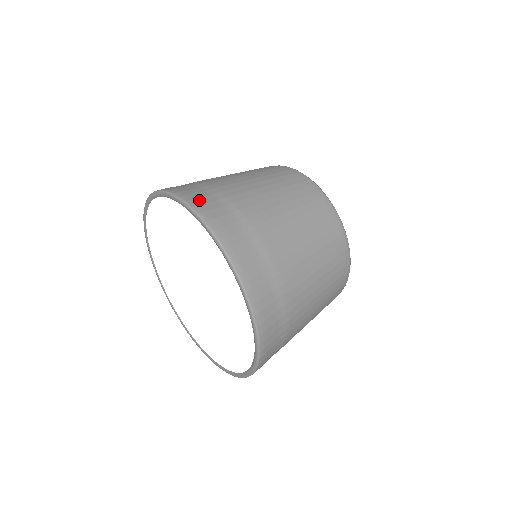
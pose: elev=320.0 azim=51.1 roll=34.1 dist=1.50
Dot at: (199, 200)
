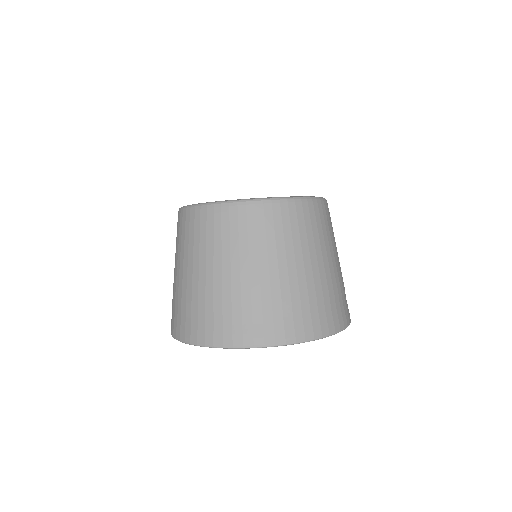
Dot at: (236, 335)
